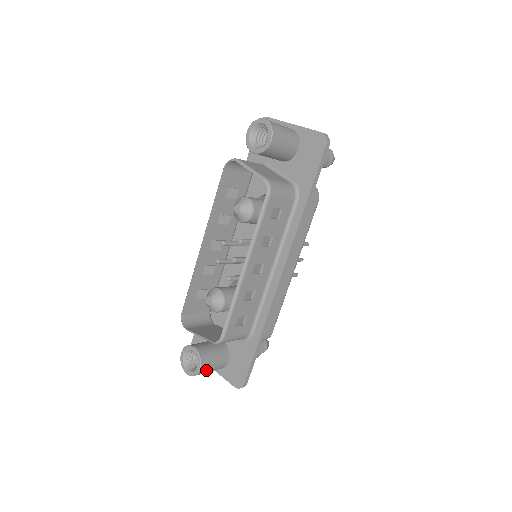
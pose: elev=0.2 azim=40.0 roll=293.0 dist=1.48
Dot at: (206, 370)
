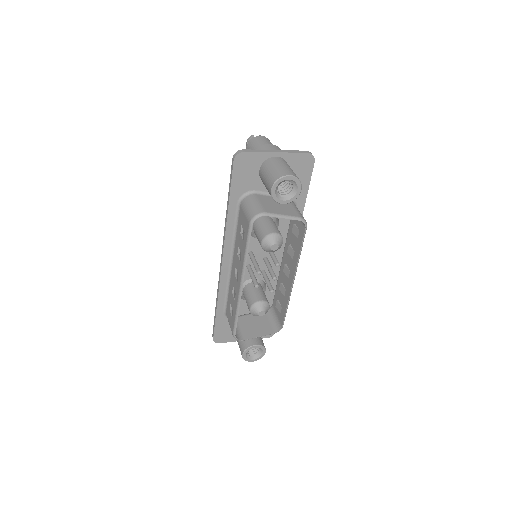
Dot at: occluded
